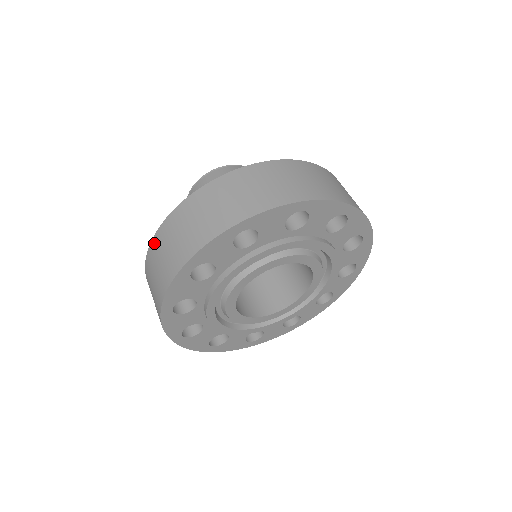
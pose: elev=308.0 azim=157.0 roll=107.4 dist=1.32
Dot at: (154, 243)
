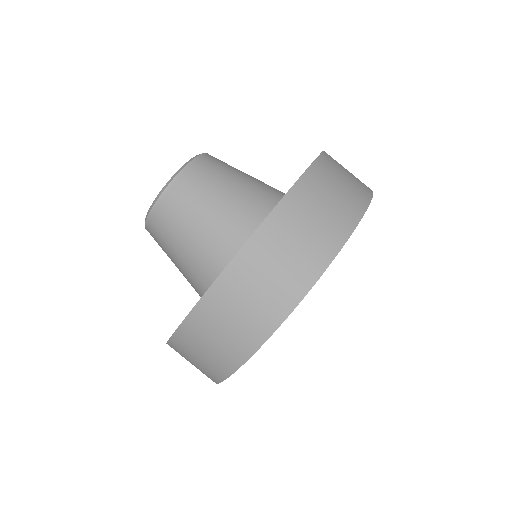
Dot at: (174, 344)
